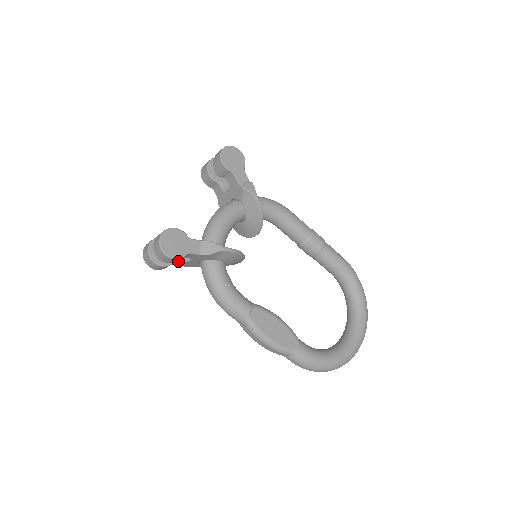
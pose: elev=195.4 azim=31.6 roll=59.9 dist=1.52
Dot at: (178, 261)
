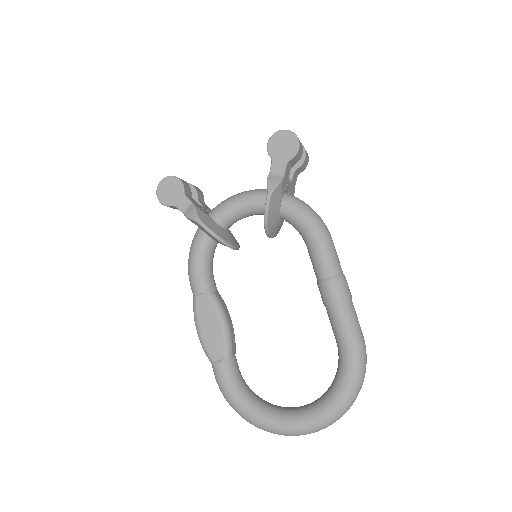
Dot at: occluded
